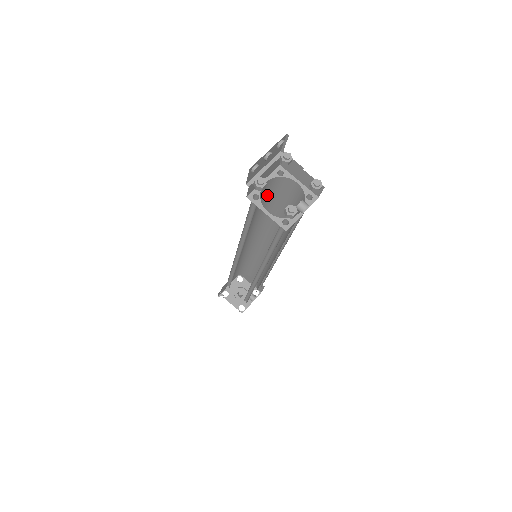
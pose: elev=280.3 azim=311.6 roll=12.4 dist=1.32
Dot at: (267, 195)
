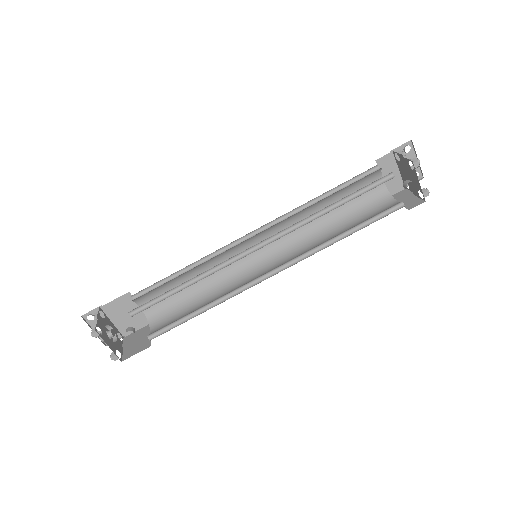
Dot at: (358, 202)
